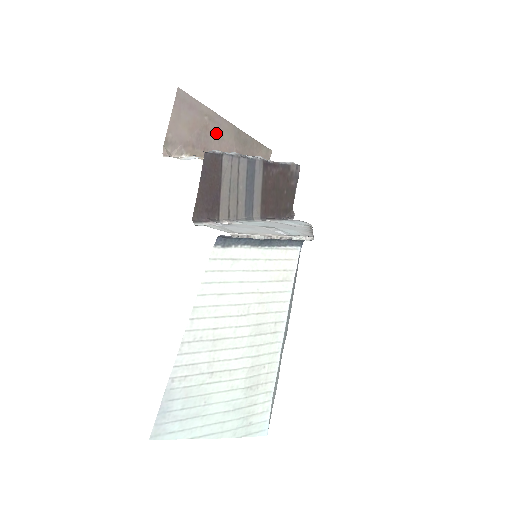
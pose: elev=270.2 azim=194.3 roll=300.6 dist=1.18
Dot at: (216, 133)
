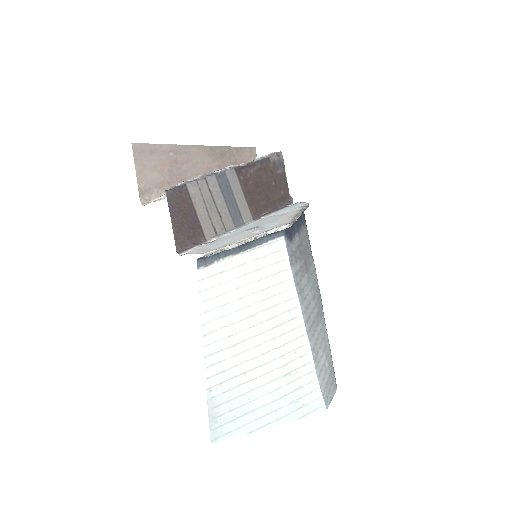
Dot at: (188, 161)
